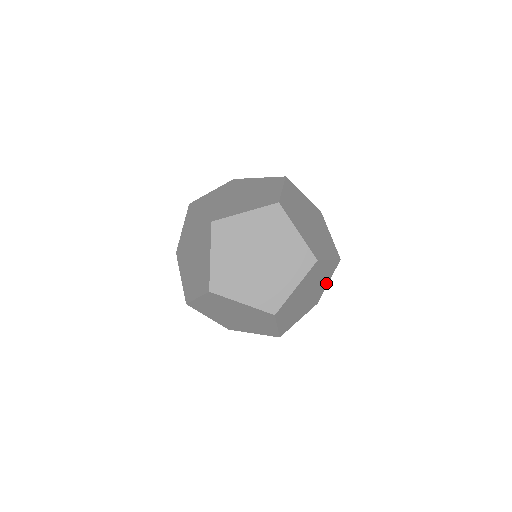
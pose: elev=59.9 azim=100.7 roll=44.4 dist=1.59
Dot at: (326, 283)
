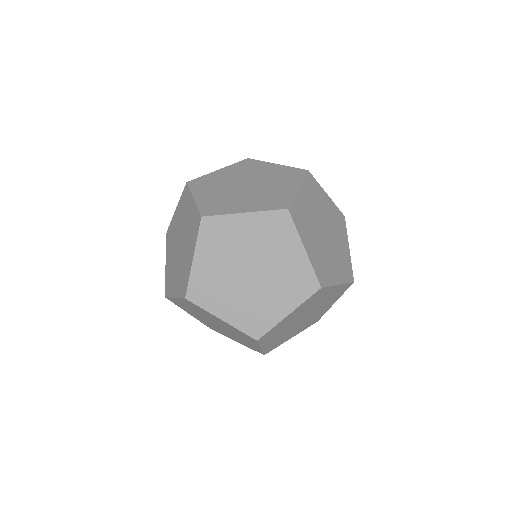
Dot at: (346, 246)
